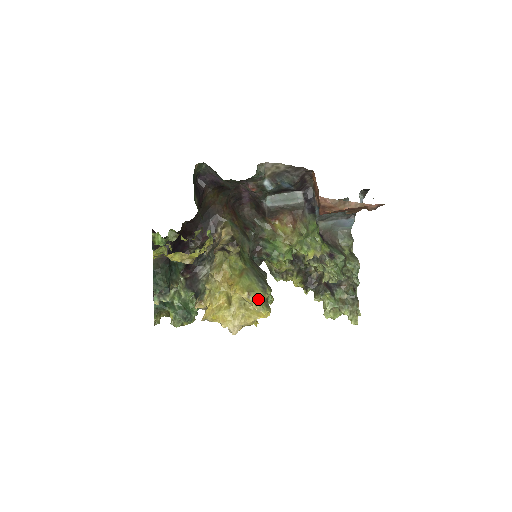
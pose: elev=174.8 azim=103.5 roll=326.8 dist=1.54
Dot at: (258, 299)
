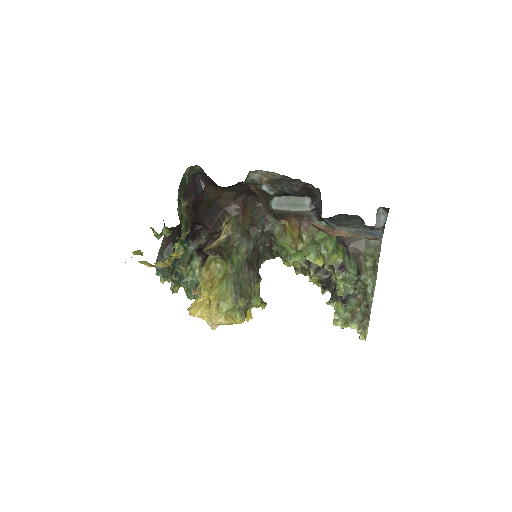
Dot at: (227, 309)
